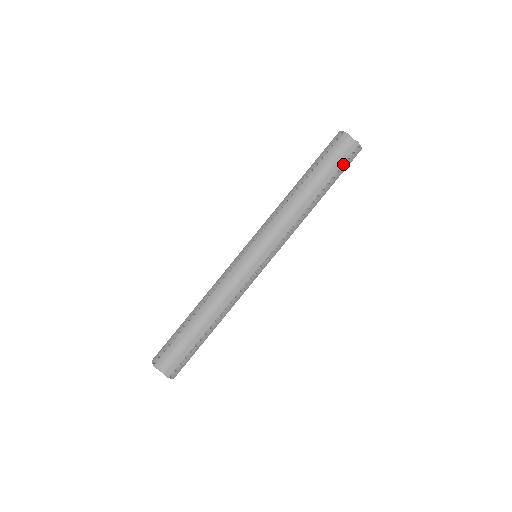
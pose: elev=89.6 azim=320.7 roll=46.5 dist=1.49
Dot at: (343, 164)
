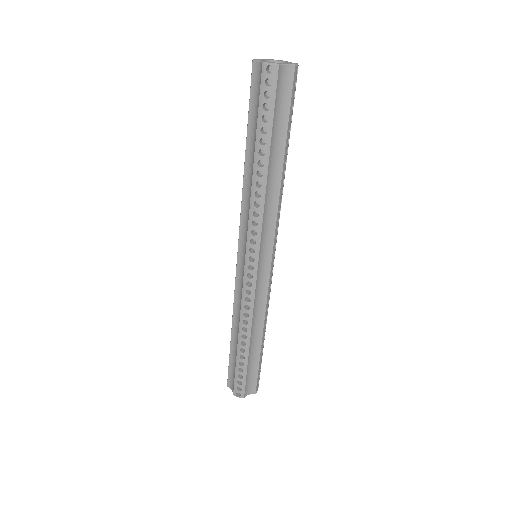
Dot at: (268, 102)
